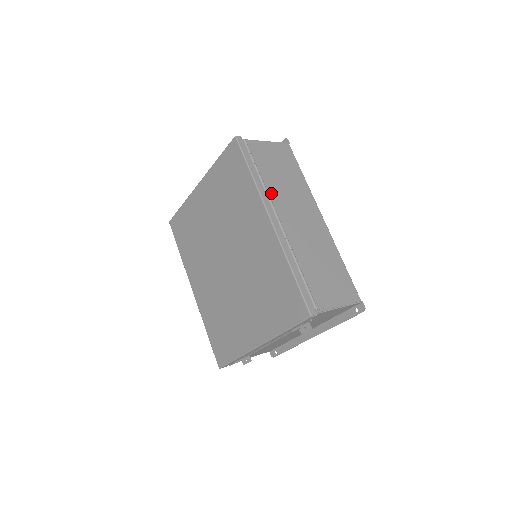
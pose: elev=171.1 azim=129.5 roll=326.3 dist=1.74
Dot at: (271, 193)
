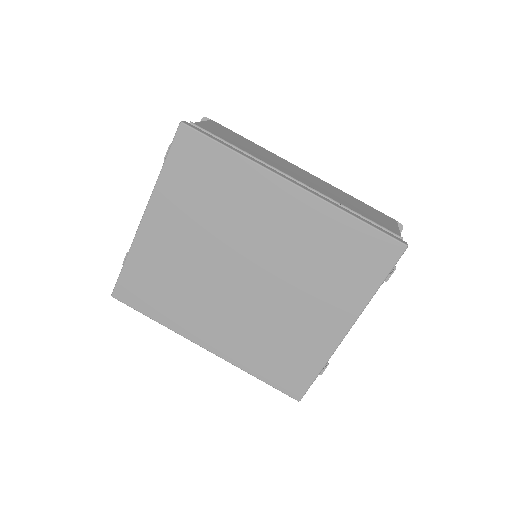
Dot at: occluded
